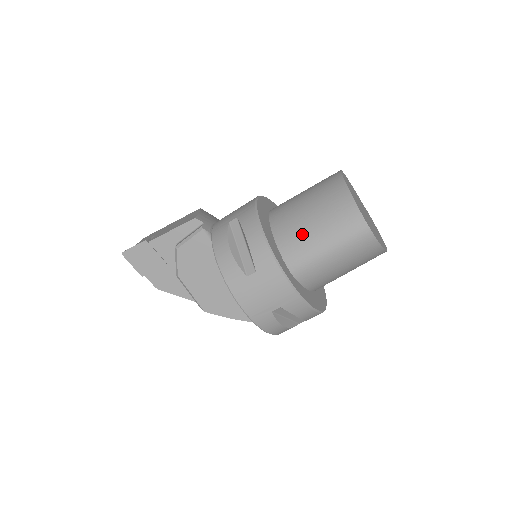
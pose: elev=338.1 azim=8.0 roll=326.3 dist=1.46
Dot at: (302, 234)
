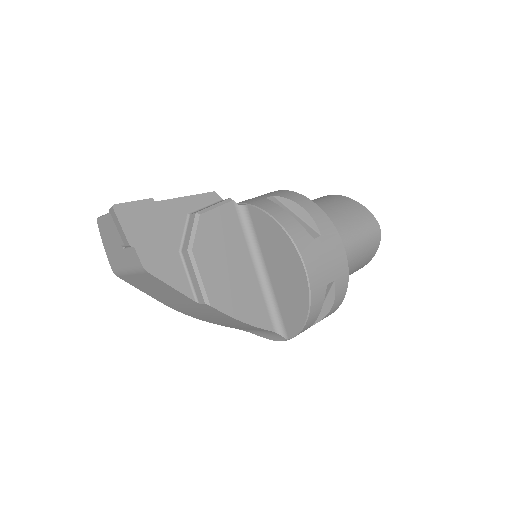
Dot at: (334, 221)
